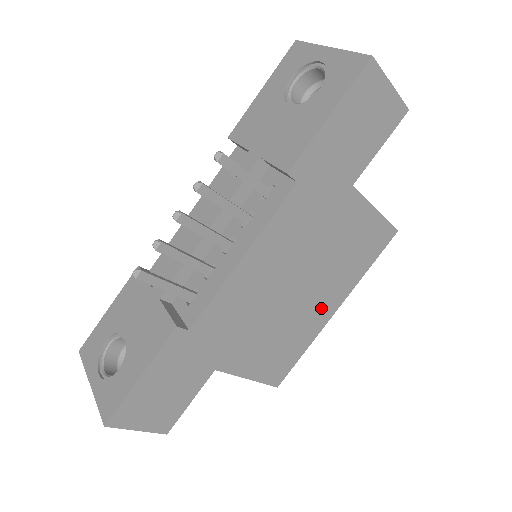
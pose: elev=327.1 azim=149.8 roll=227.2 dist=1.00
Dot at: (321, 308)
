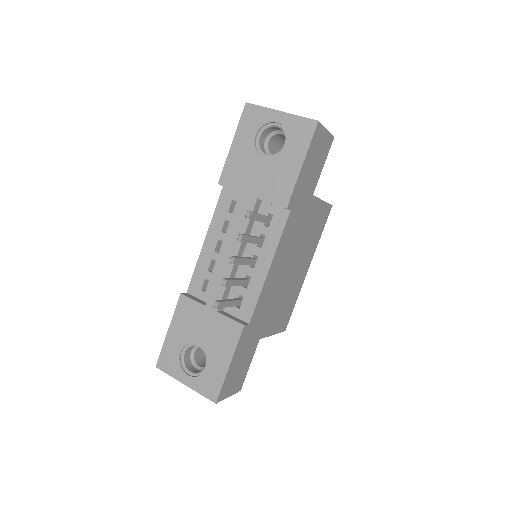
Dot at: (302, 272)
